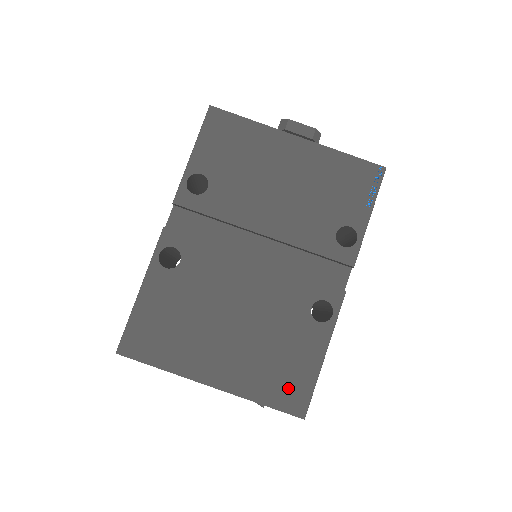
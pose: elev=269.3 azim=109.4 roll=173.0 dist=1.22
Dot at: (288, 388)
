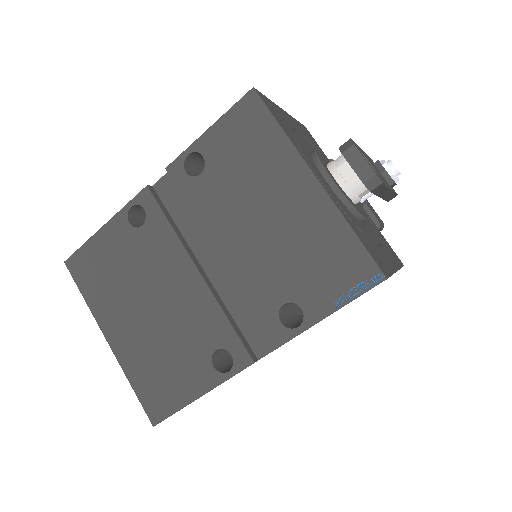
Dot at: (157, 394)
